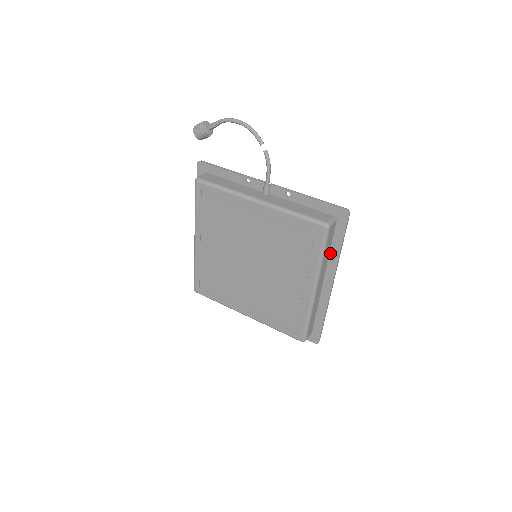
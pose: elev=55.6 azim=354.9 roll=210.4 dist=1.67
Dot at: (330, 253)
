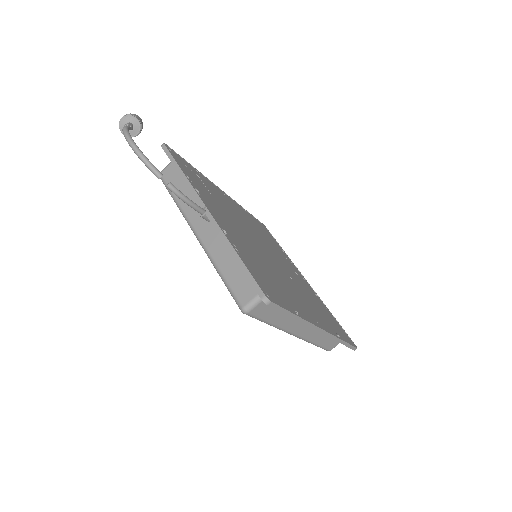
Dot at: occluded
